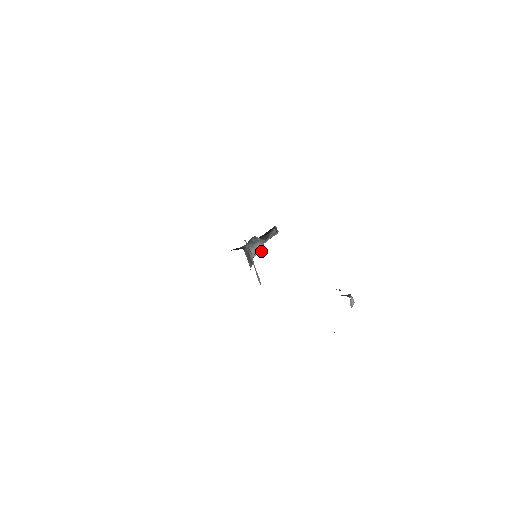
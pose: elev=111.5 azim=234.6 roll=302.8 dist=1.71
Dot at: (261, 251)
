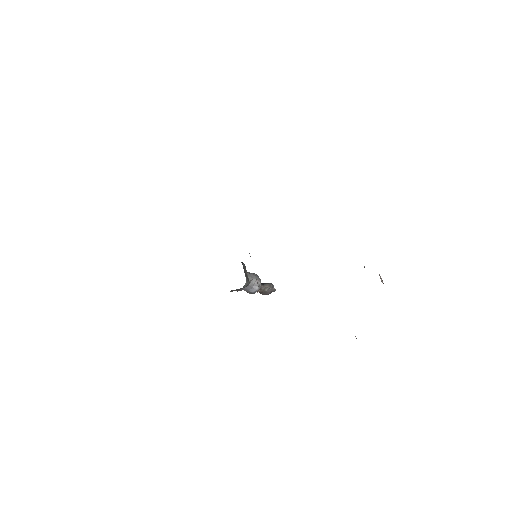
Dot at: (257, 288)
